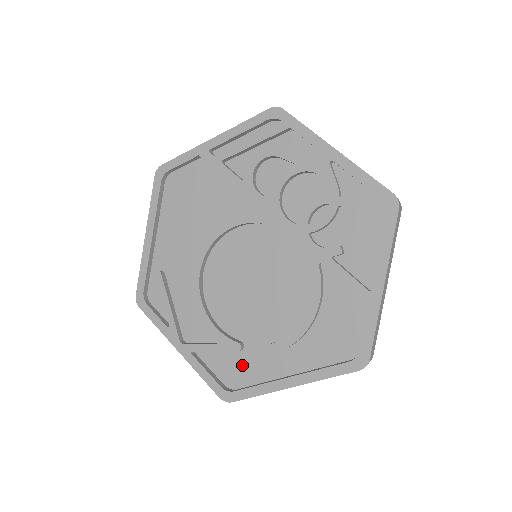
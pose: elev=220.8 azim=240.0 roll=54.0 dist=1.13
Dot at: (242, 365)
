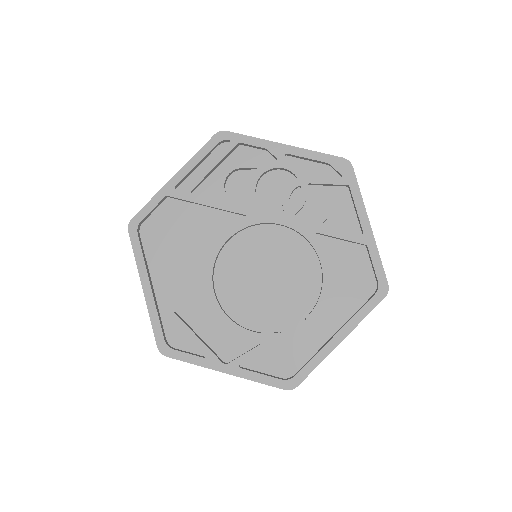
Dot at: (289, 351)
